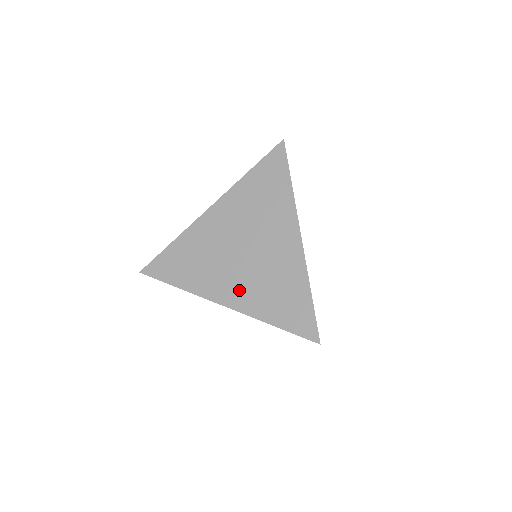
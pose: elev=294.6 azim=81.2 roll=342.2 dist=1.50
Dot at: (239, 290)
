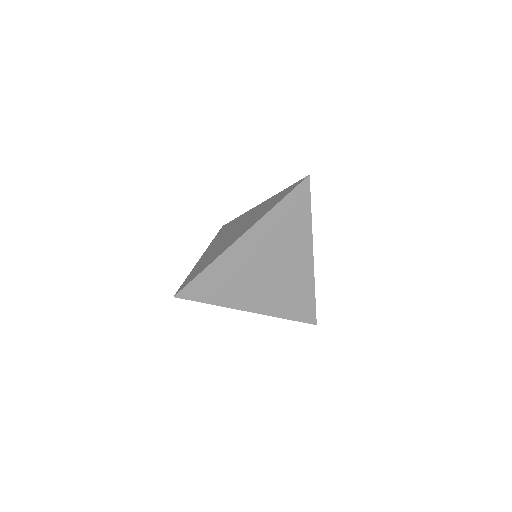
Dot at: (246, 227)
